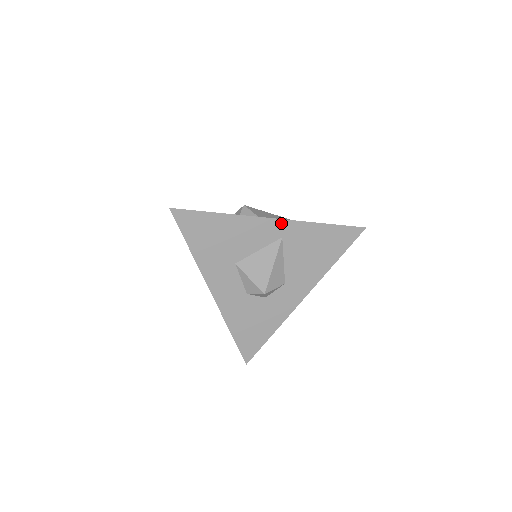
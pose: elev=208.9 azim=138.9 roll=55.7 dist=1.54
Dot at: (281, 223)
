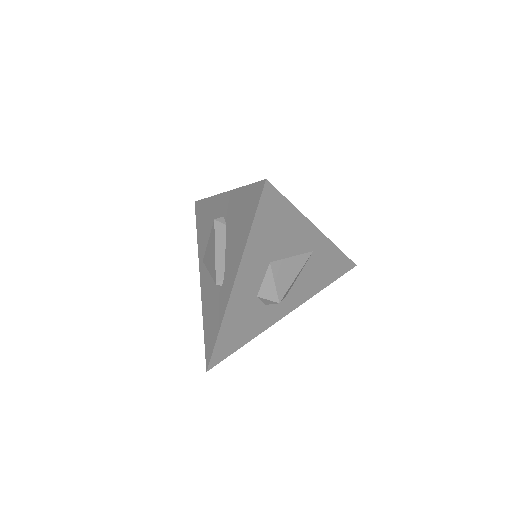
Dot at: (321, 237)
